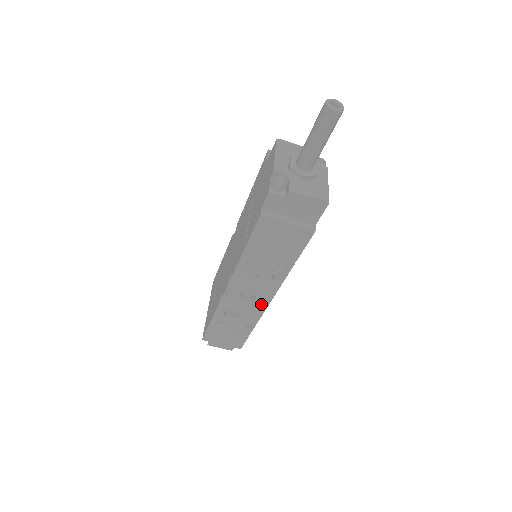
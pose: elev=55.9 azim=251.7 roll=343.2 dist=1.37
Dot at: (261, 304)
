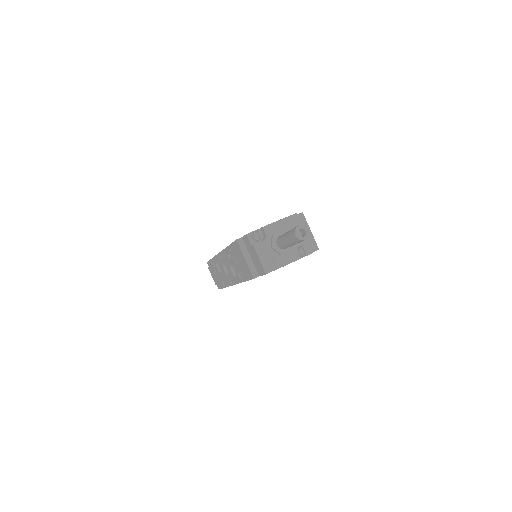
Dot at: (230, 280)
